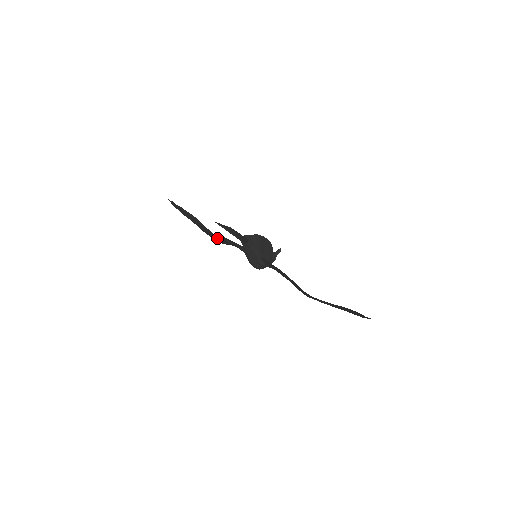
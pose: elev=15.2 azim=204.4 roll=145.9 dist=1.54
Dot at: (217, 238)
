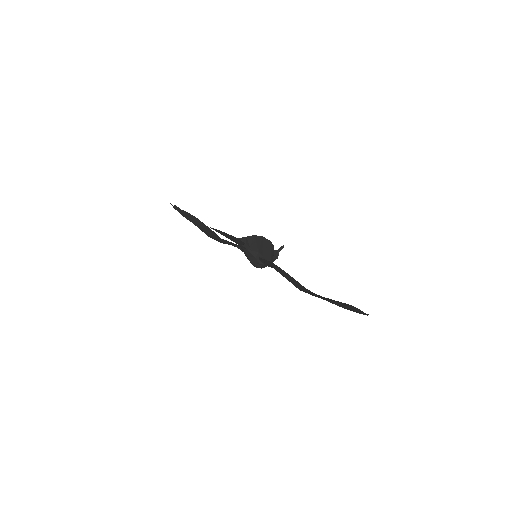
Dot at: (219, 240)
